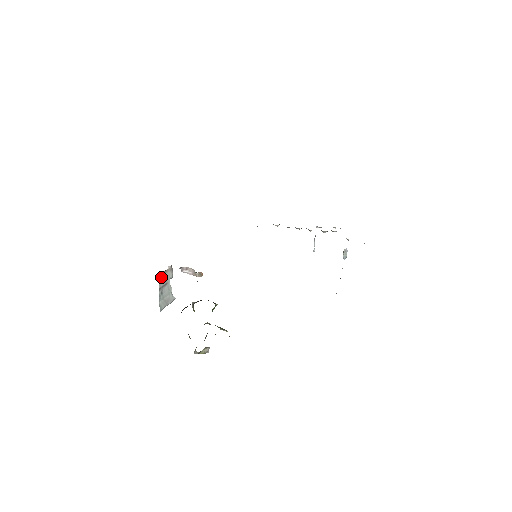
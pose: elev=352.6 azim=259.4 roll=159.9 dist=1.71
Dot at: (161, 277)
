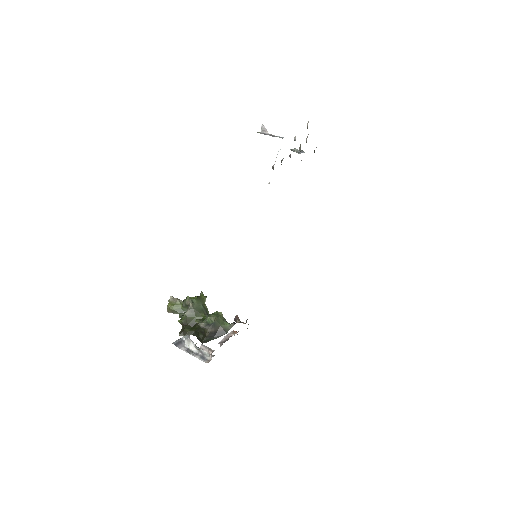
Dot at: occluded
